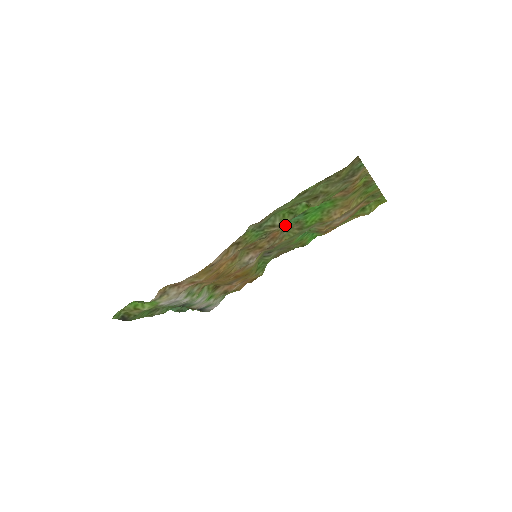
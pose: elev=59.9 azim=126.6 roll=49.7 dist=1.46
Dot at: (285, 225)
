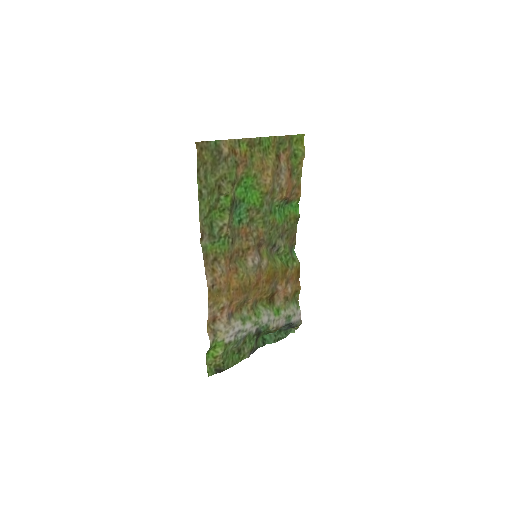
Dot at: (242, 220)
